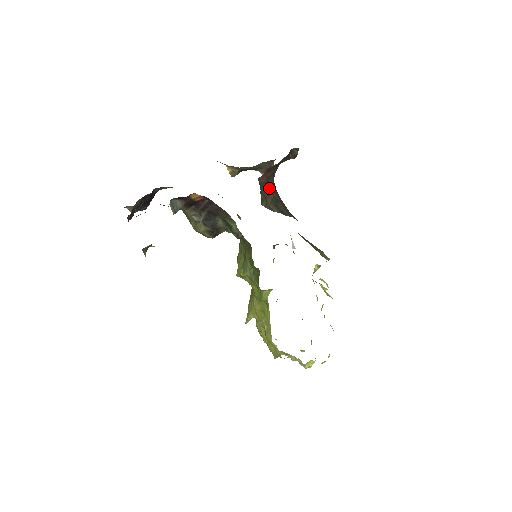
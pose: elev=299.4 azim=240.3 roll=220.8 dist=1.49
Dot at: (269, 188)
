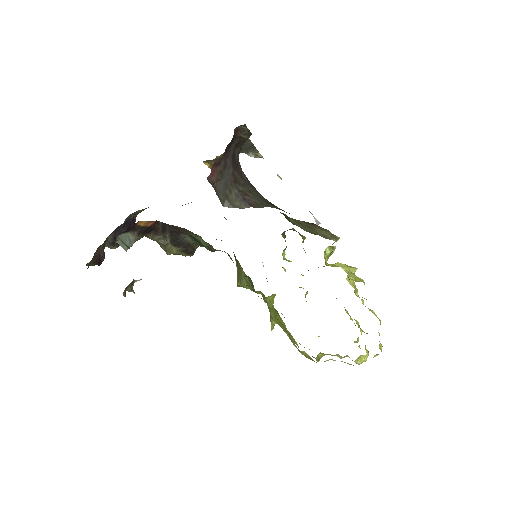
Dot at: (228, 183)
